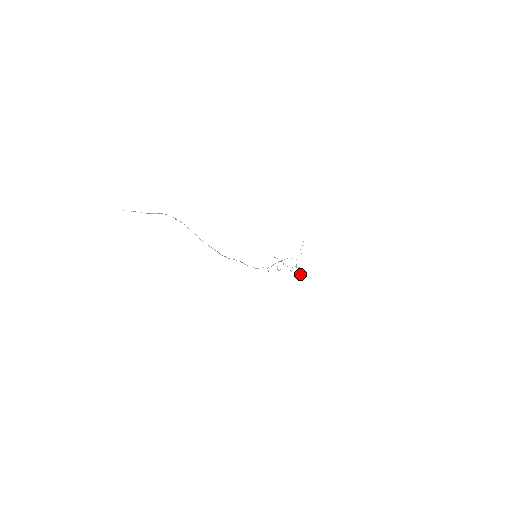
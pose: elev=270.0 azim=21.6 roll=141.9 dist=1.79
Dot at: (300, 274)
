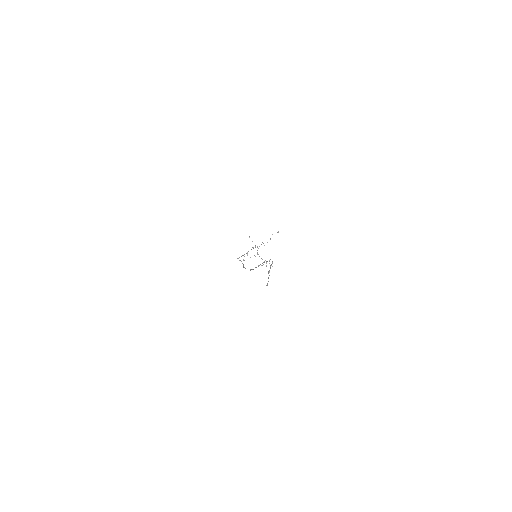
Dot at: occluded
